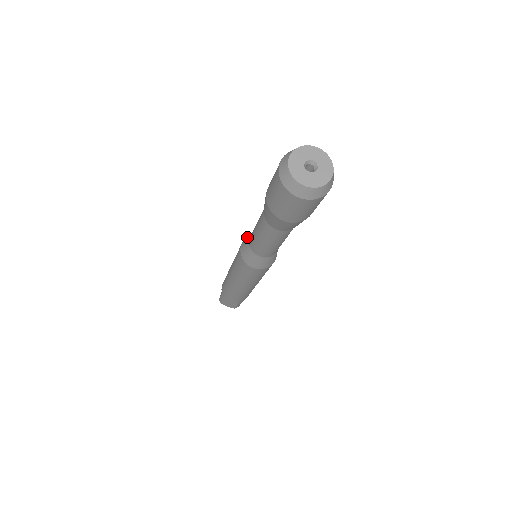
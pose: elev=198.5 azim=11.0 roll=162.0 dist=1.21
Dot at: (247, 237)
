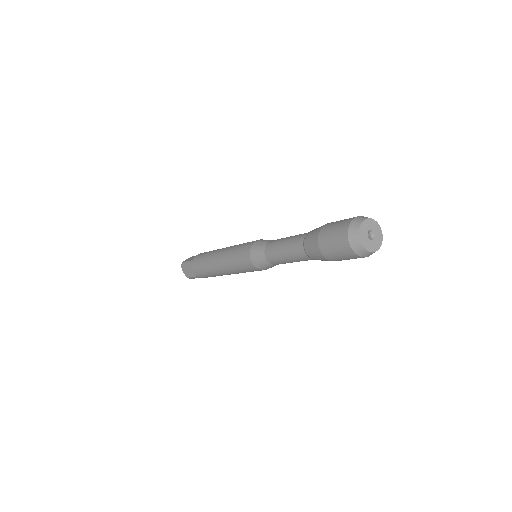
Dot at: (265, 240)
